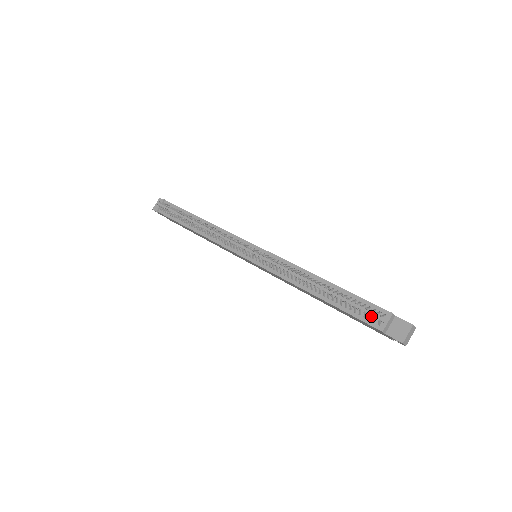
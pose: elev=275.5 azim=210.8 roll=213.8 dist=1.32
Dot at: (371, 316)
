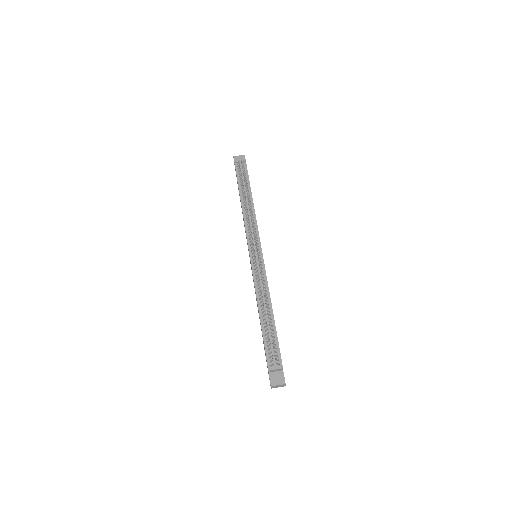
Dot at: (272, 357)
